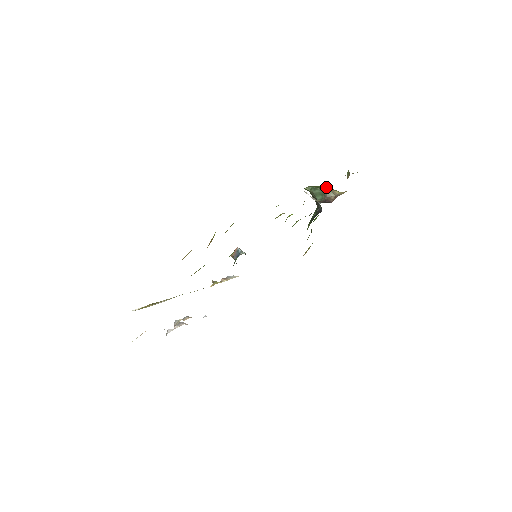
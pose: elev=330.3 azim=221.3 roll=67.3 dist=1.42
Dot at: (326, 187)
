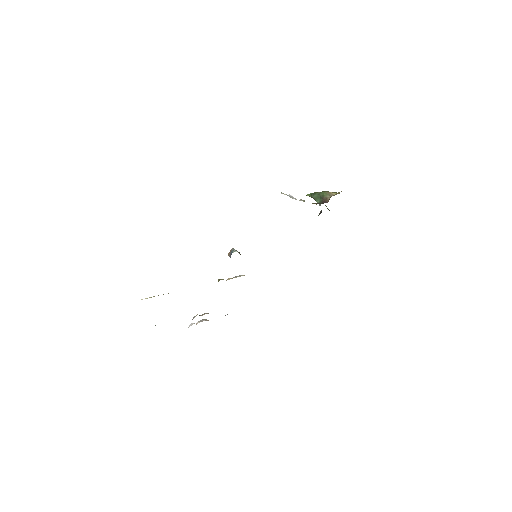
Dot at: occluded
